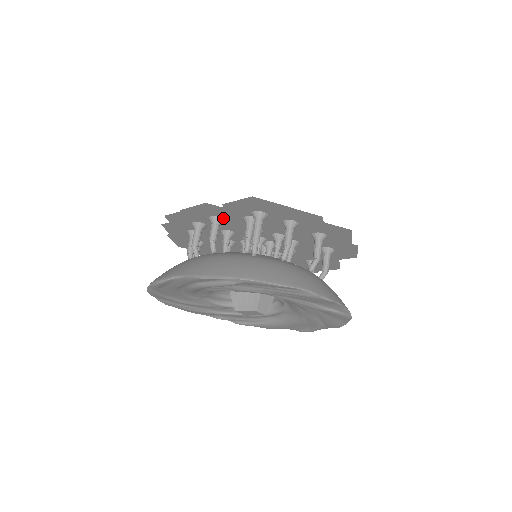
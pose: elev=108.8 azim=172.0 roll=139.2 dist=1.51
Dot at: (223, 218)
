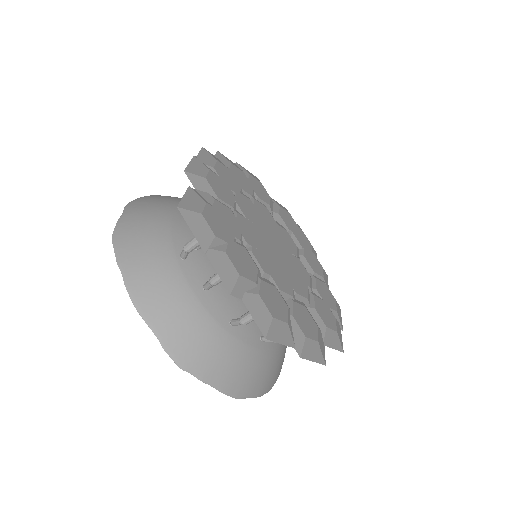
Dot at: occluded
